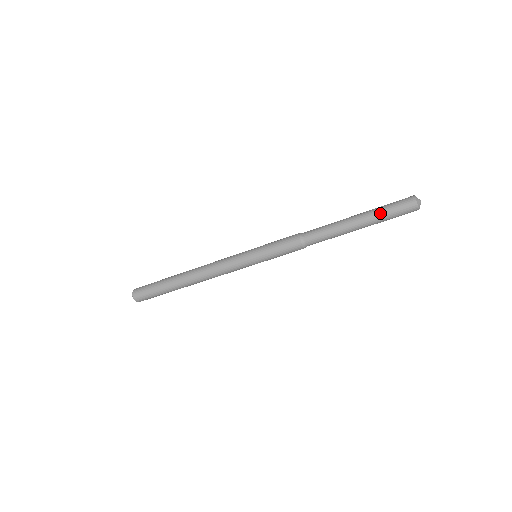
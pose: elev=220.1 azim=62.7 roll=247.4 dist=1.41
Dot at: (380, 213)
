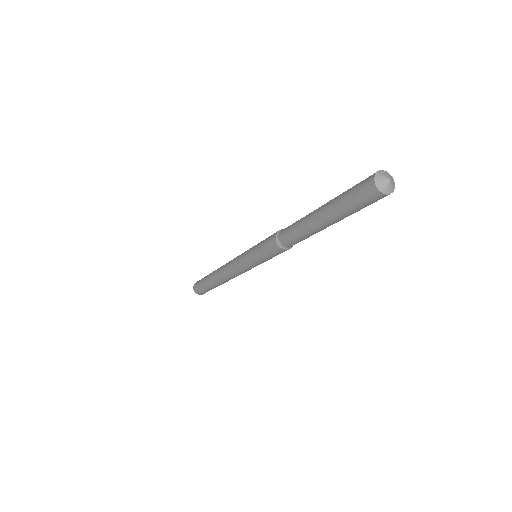
Dot at: (346, 214)
